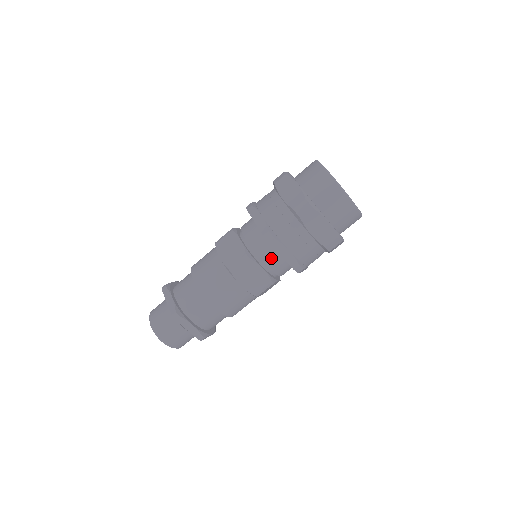
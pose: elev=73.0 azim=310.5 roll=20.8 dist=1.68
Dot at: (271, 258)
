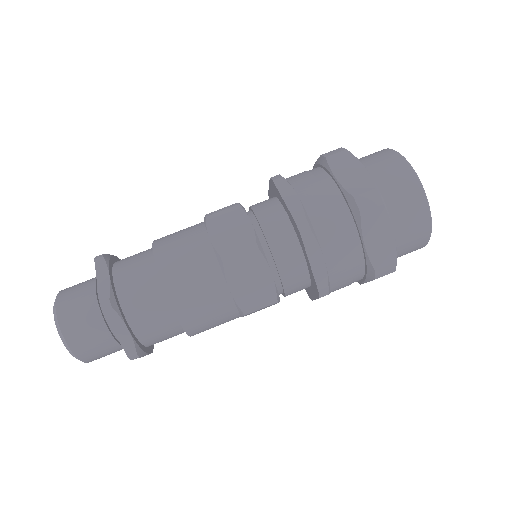
Dot at: (289, 262)
